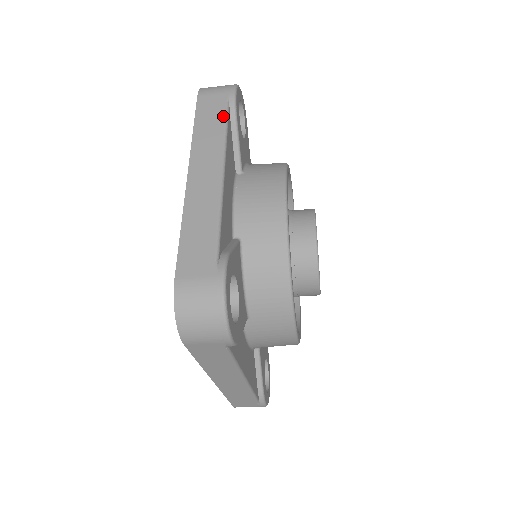
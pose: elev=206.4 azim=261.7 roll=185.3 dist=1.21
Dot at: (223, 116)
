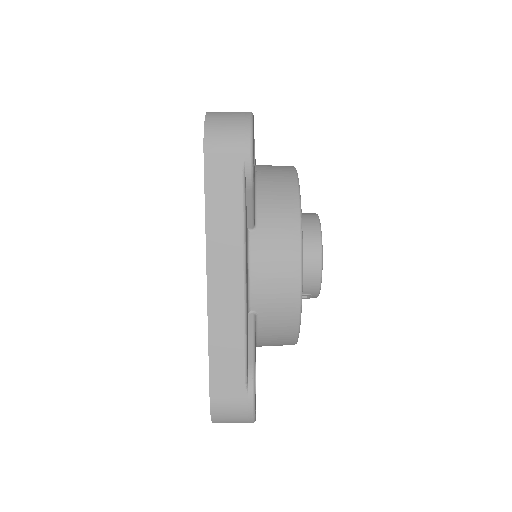
Dot at: occluded
